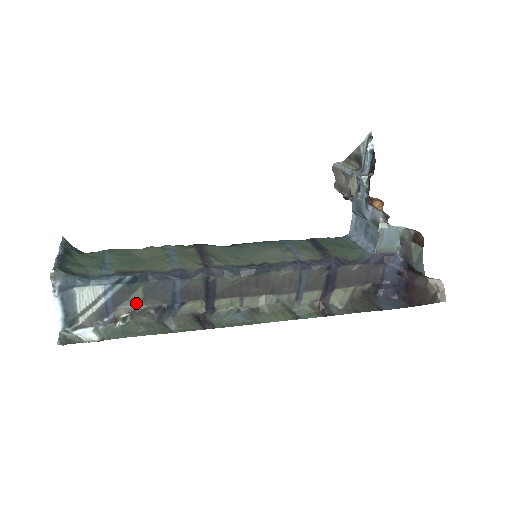
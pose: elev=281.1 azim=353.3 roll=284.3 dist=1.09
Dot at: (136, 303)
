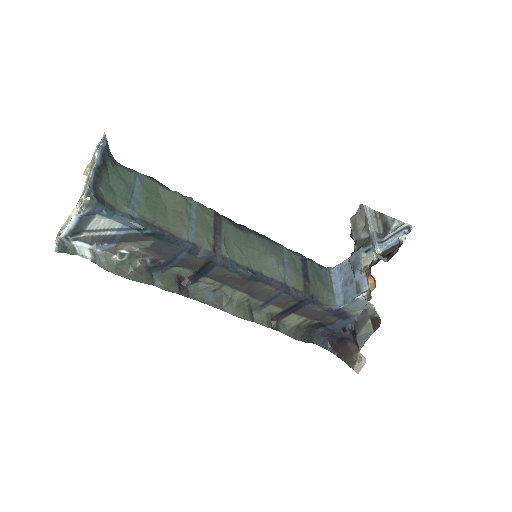
Dot at: (140, 247)
